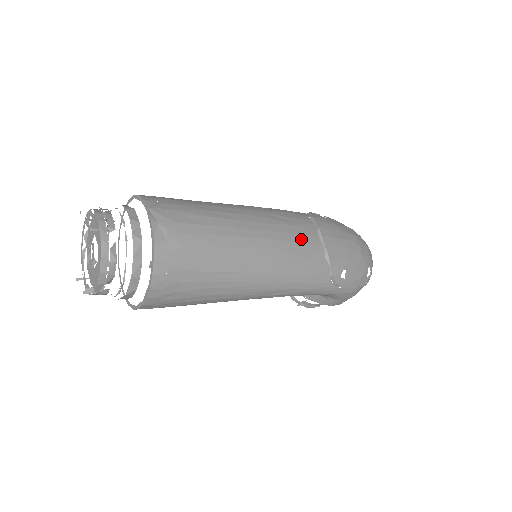
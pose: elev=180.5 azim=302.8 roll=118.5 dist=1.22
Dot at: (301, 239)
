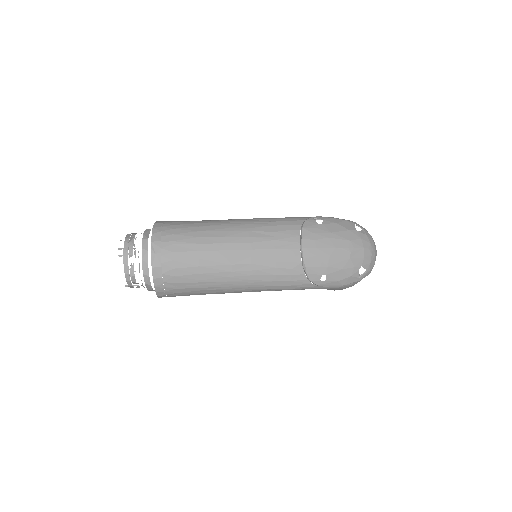
Dot at: (279, 253)
